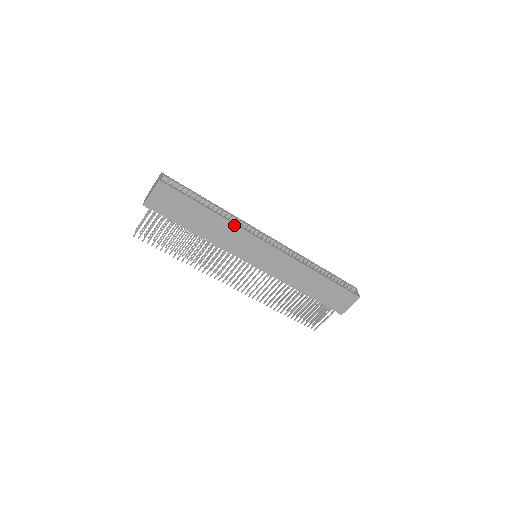
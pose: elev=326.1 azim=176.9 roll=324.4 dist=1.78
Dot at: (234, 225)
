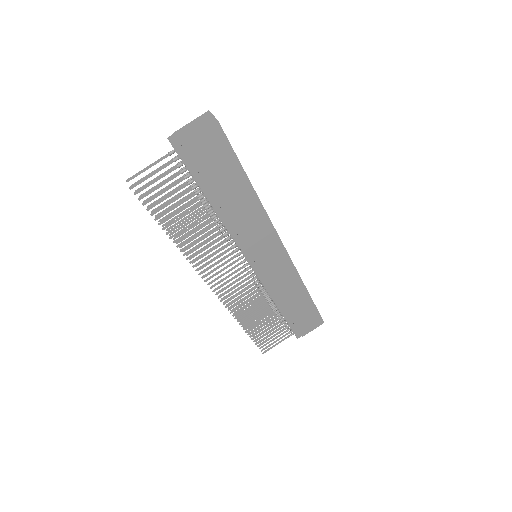
Dot at: (264, 212)
